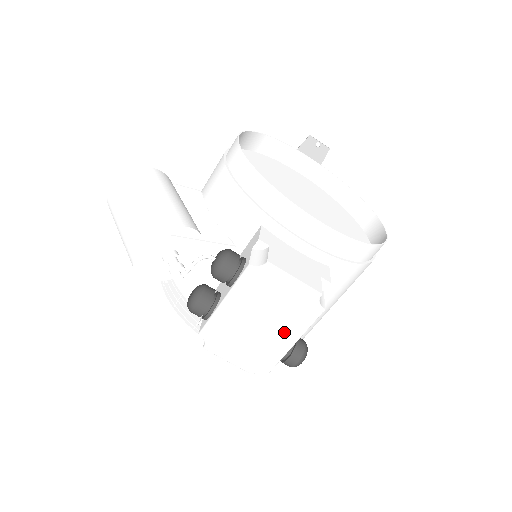
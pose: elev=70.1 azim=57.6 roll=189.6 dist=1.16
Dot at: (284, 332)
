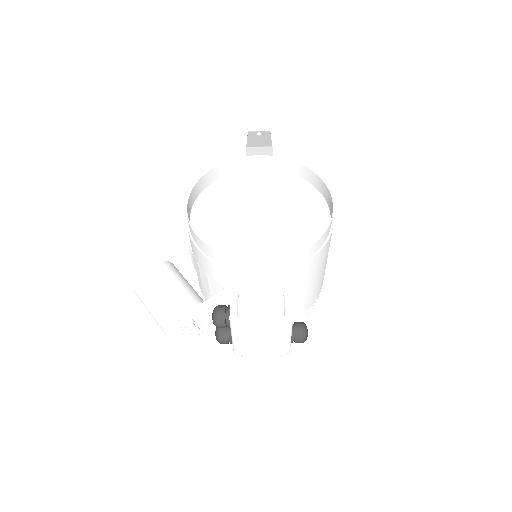
Dot at: (278, 337)
